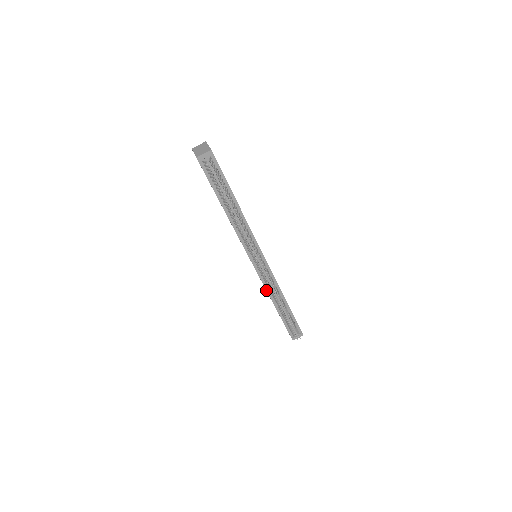
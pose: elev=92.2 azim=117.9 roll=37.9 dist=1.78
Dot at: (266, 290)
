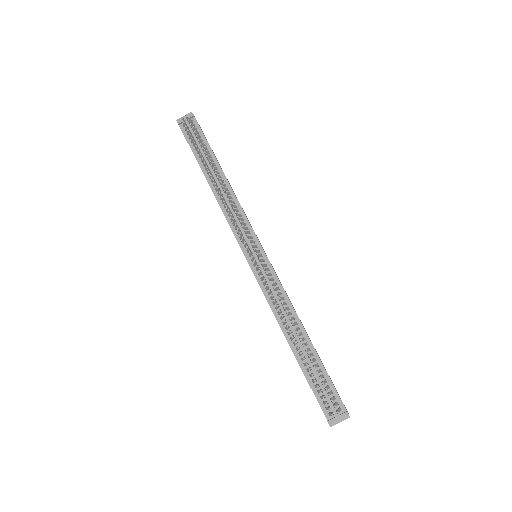
Dot at: occluded
